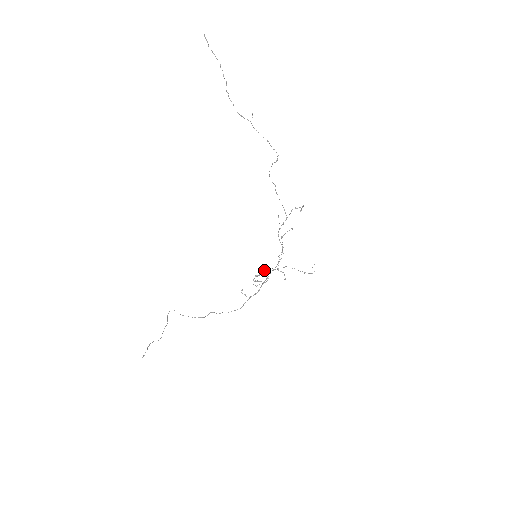
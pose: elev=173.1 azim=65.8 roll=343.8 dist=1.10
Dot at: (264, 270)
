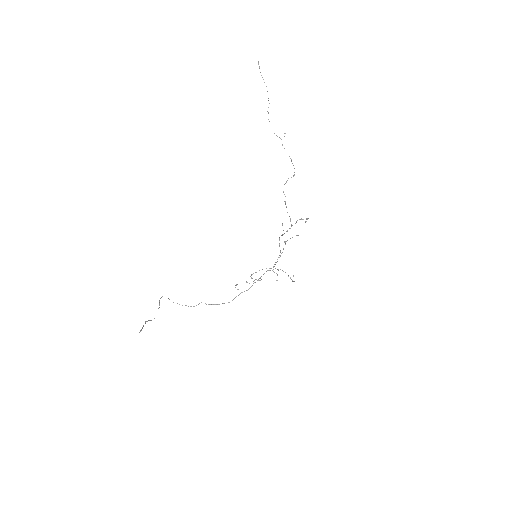
Dot at: (262, 269)
